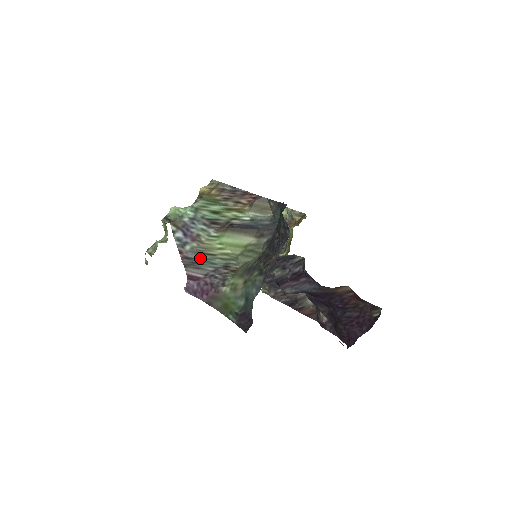
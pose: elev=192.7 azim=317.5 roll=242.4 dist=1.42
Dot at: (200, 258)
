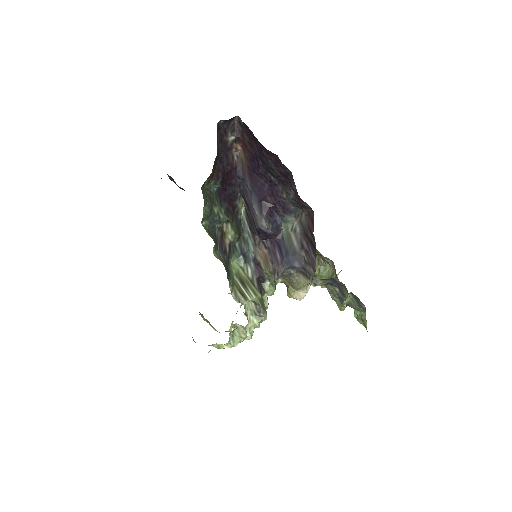
Dot at: occluded
